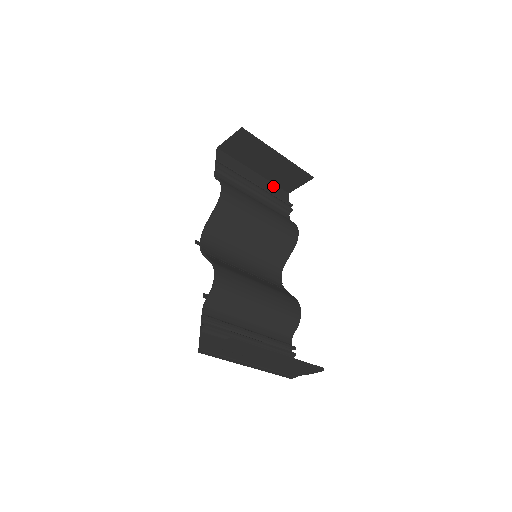
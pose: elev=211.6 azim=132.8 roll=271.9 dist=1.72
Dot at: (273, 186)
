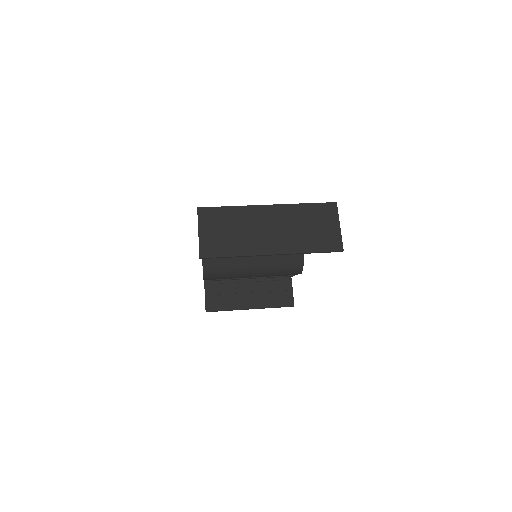
Dot at: occluded
